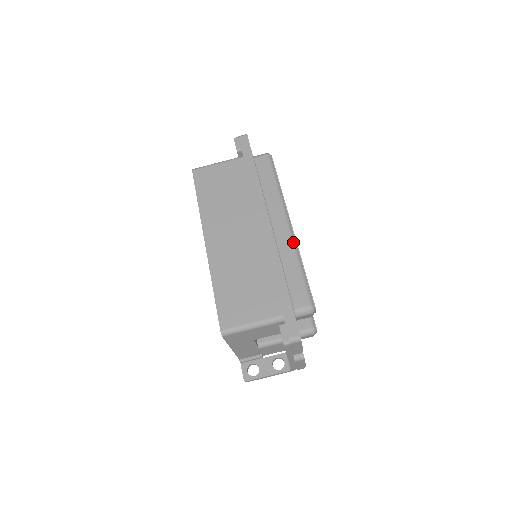
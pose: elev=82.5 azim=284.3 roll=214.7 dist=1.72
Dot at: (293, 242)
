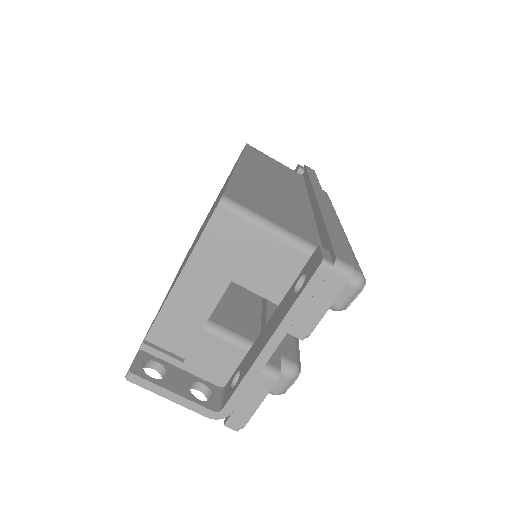
Dot at: occluded
